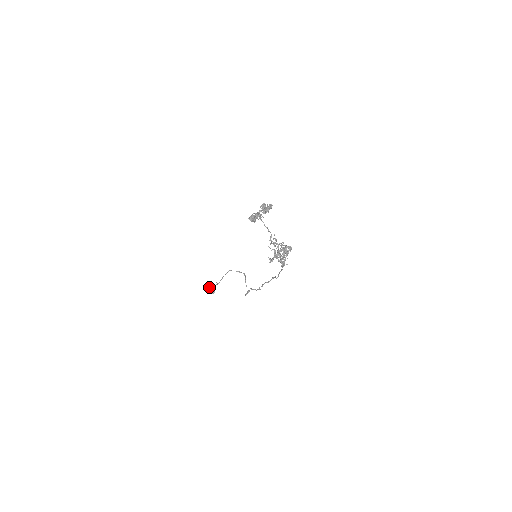
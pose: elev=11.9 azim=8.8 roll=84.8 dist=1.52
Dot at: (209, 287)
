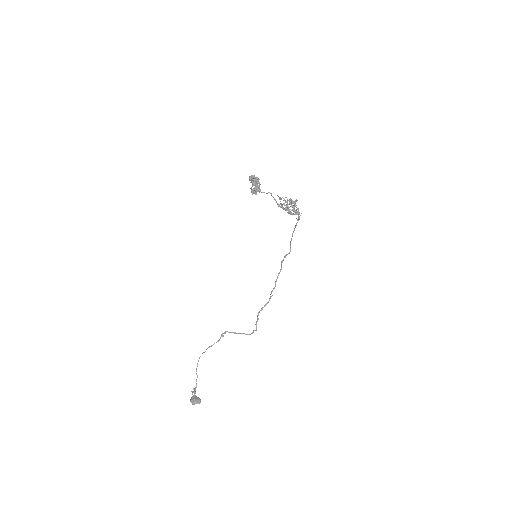
Dot at: occluded
